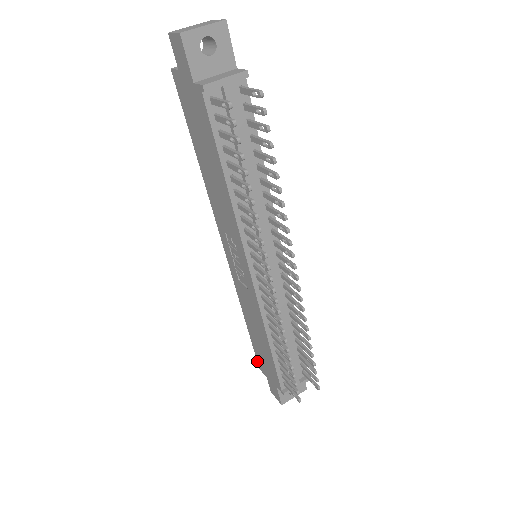
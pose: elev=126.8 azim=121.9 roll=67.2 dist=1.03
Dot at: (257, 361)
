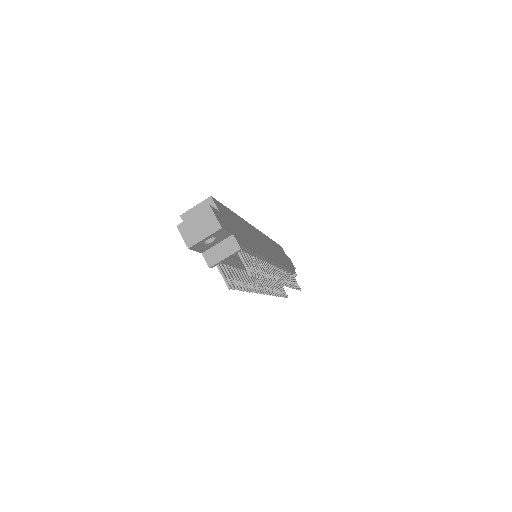
Dot at: occluded
